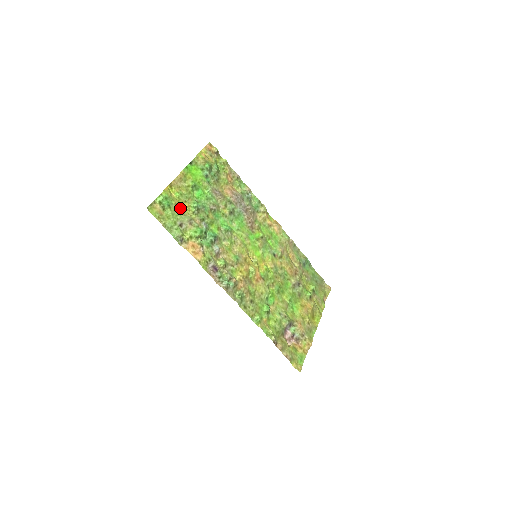
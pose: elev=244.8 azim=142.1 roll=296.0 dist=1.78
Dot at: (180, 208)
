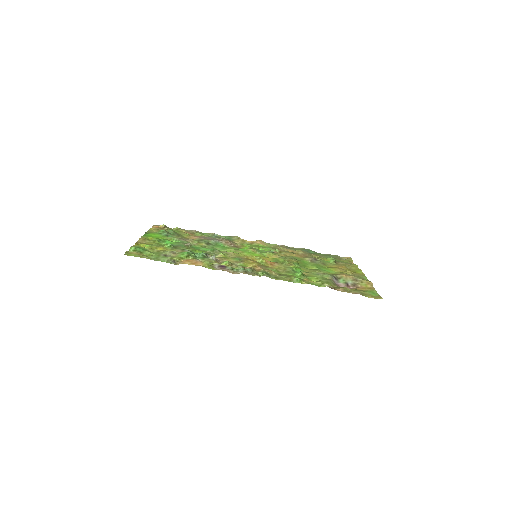
Dot at: (156, 250)
